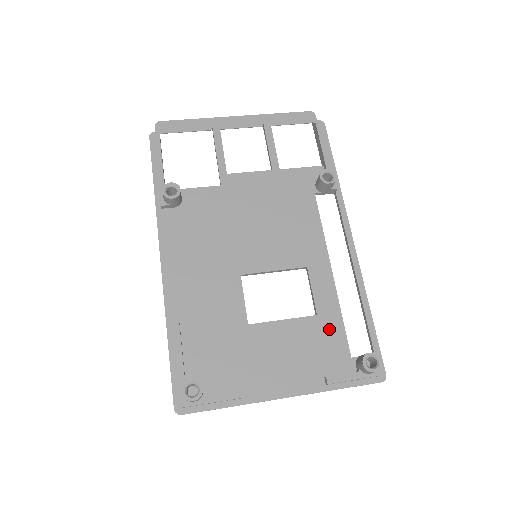
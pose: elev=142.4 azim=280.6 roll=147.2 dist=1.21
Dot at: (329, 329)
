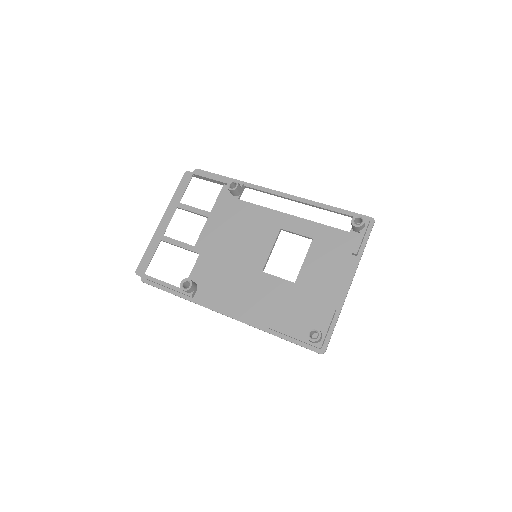
Dot at: (325, 236)
